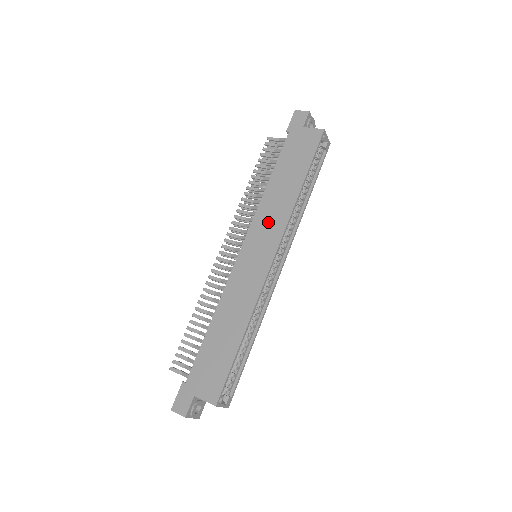
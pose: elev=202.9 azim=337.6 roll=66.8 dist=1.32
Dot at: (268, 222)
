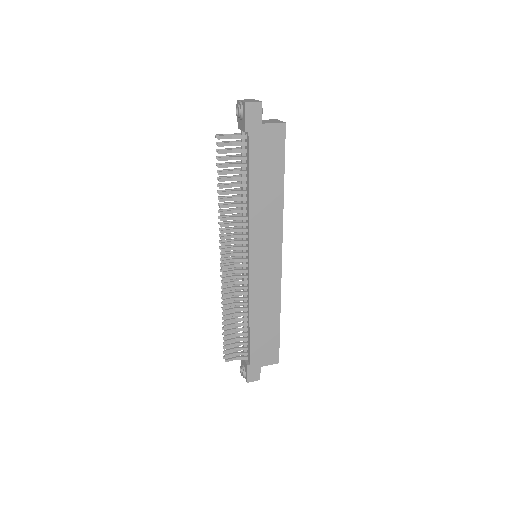
Dot at: (265, 232)
